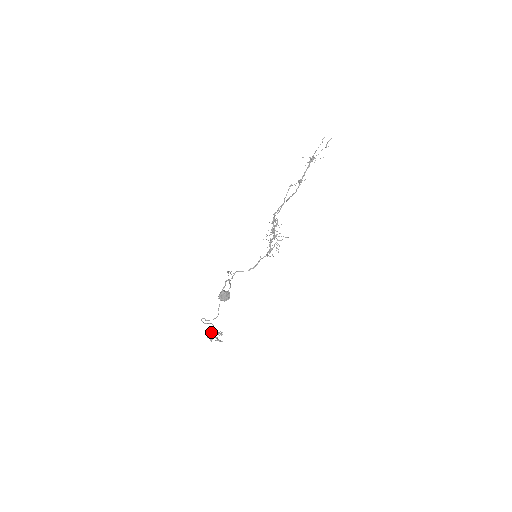
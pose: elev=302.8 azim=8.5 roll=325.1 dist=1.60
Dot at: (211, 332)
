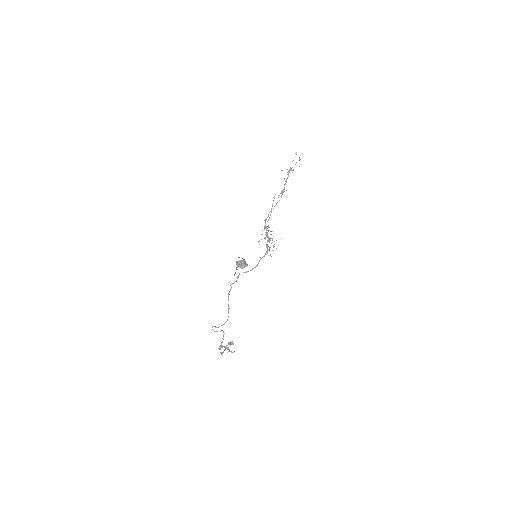
Dot at: occluded
